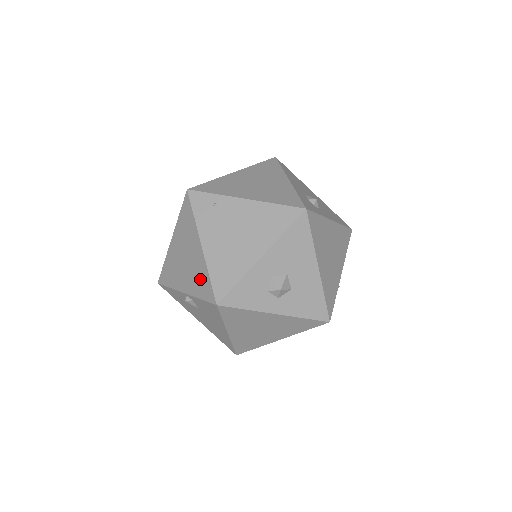
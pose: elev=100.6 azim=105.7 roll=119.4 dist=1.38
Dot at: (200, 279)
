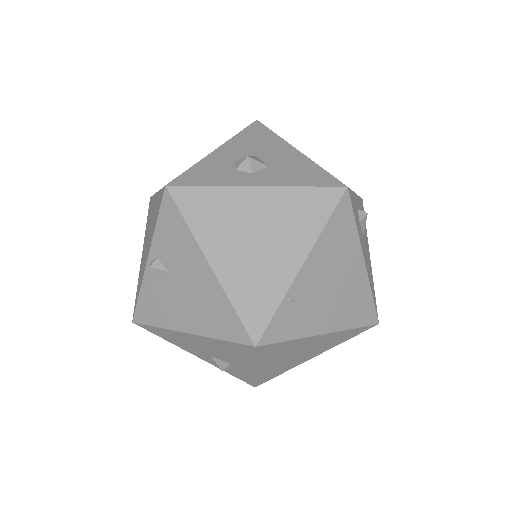
Dot at: (156, 211)
